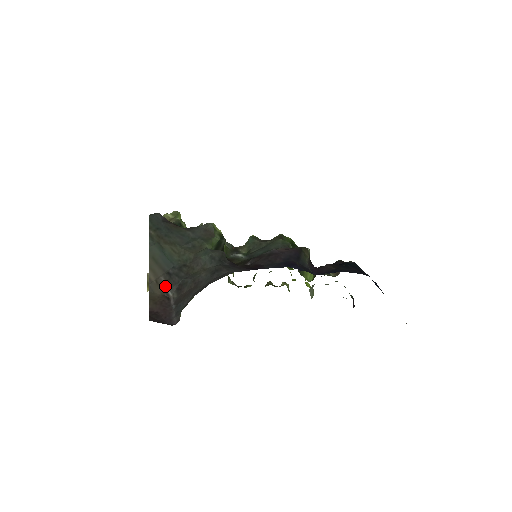
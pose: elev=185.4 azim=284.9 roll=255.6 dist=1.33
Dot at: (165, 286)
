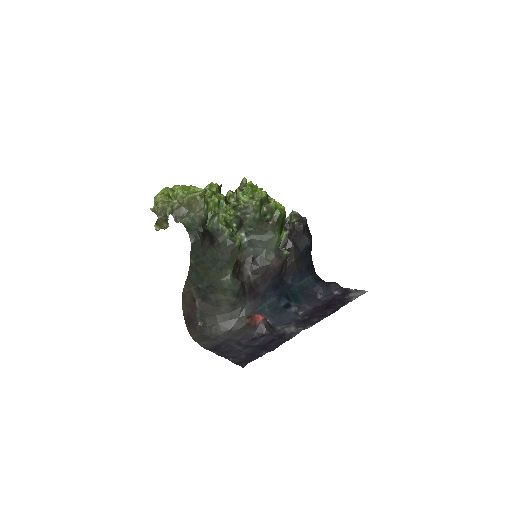
Dot at: (194, 294)
